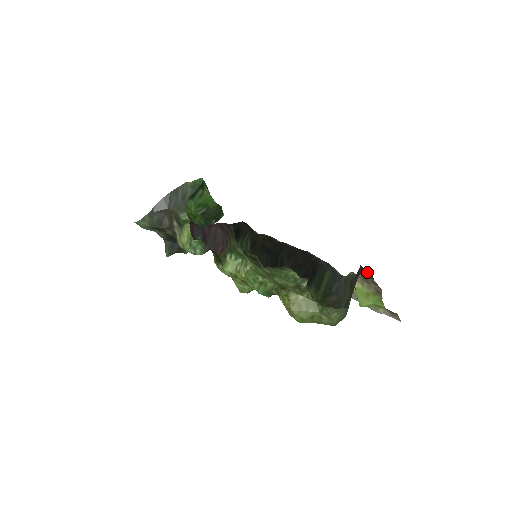
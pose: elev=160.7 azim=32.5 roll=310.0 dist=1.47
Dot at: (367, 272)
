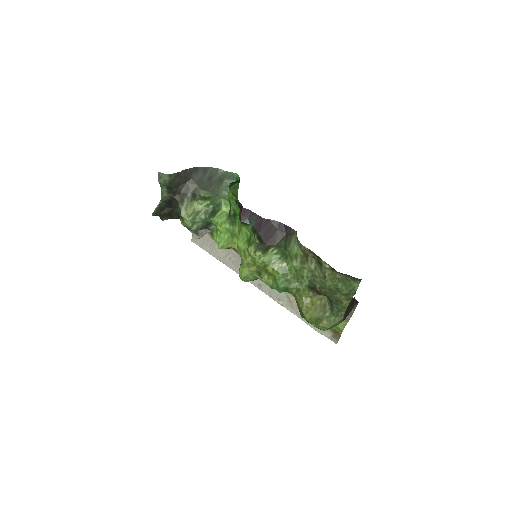
Dot at: occluded
